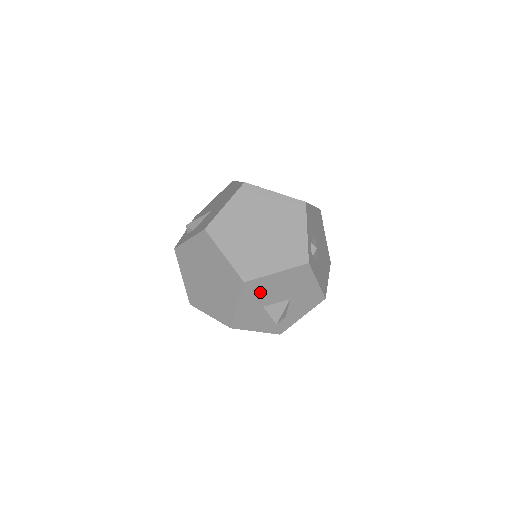
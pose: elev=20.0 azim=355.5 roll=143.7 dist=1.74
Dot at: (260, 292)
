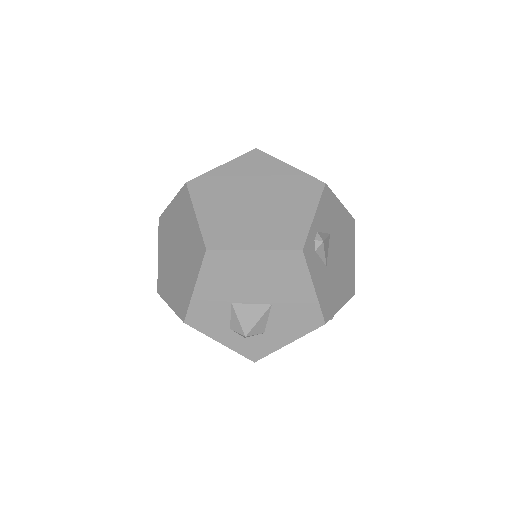
Dot at: (228, 275)
